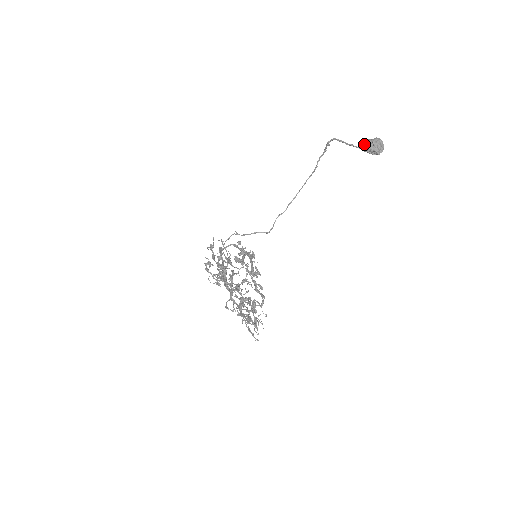
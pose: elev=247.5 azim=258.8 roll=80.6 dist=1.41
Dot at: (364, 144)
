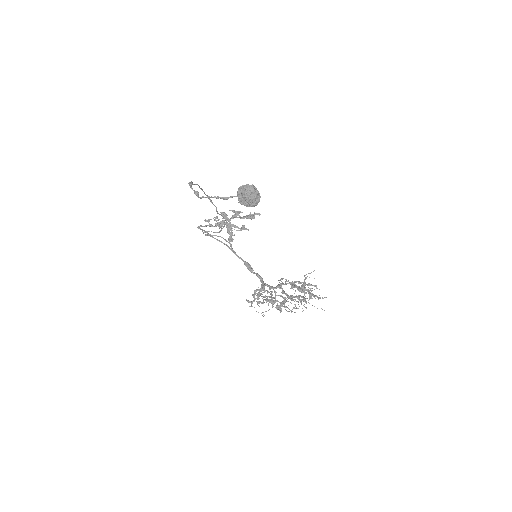
Dot at: occluded
